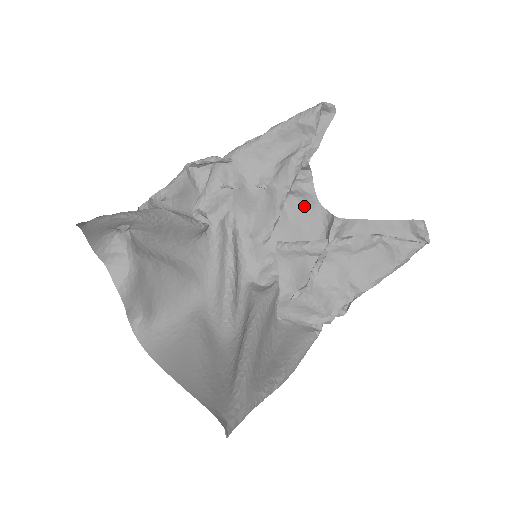
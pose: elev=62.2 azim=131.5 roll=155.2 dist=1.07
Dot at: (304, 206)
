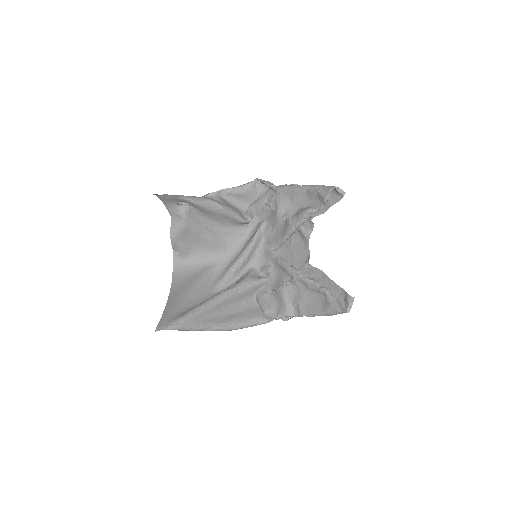
Dot at: (301, 243)
